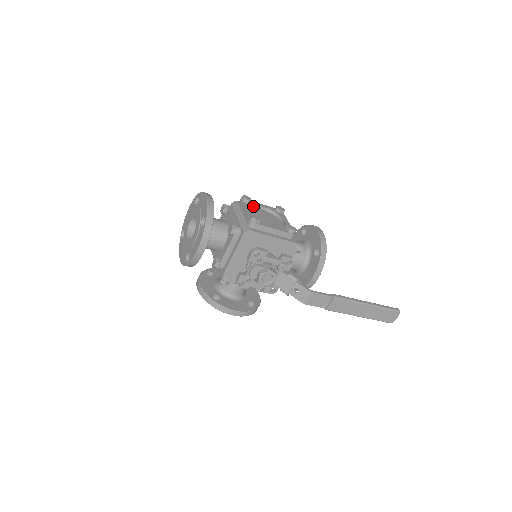
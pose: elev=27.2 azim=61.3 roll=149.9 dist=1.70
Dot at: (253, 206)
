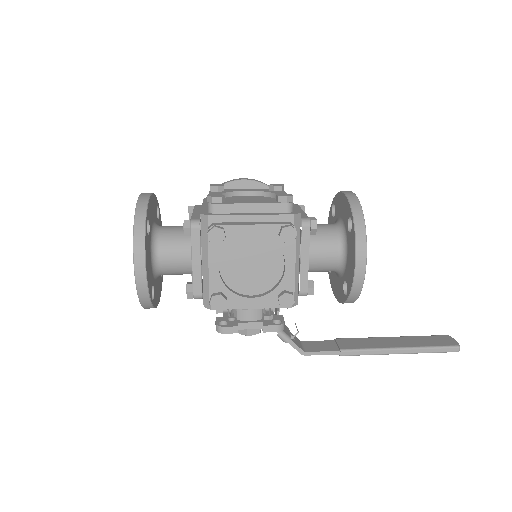
Dot at: (231, 240)
